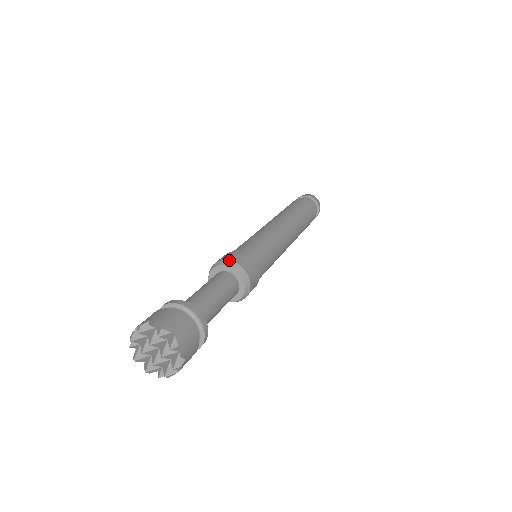
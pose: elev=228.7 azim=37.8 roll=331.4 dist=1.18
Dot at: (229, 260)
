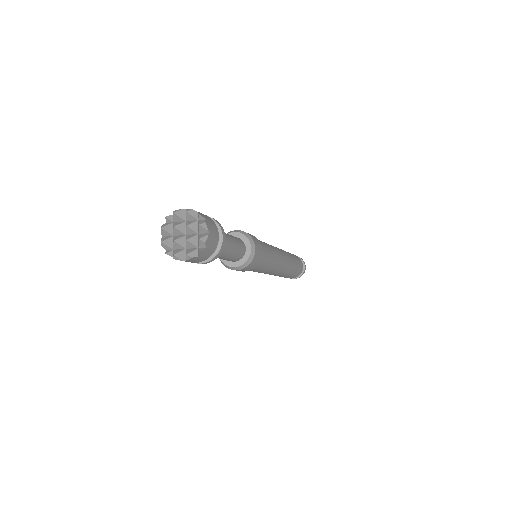
Dot at: (251, 236)
